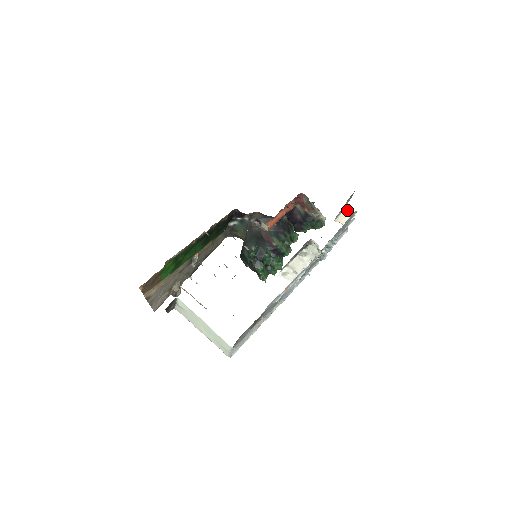
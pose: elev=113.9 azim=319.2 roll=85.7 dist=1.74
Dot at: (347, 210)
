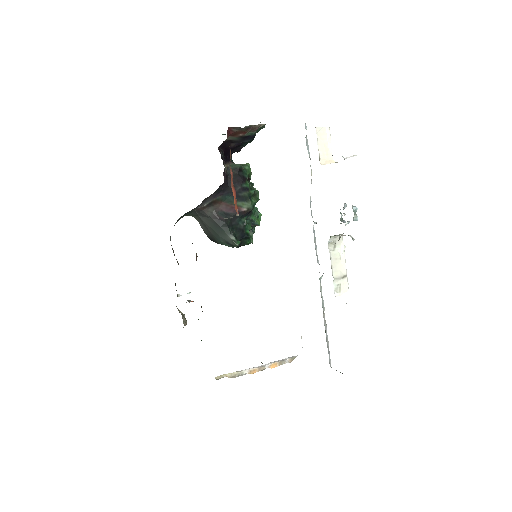
Dot at: (318, 130)
